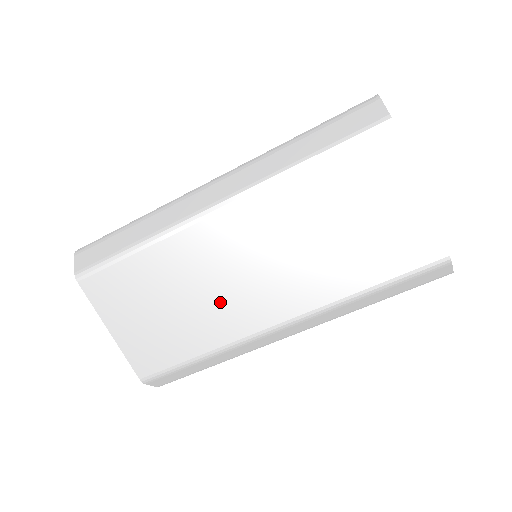
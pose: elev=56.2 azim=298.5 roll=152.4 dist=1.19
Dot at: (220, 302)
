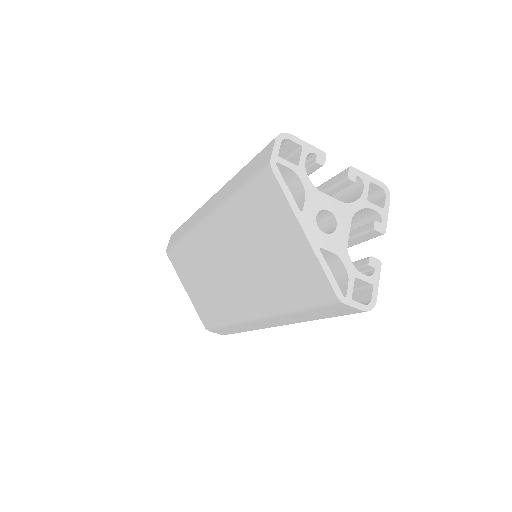
Dot at: (222, 289)
